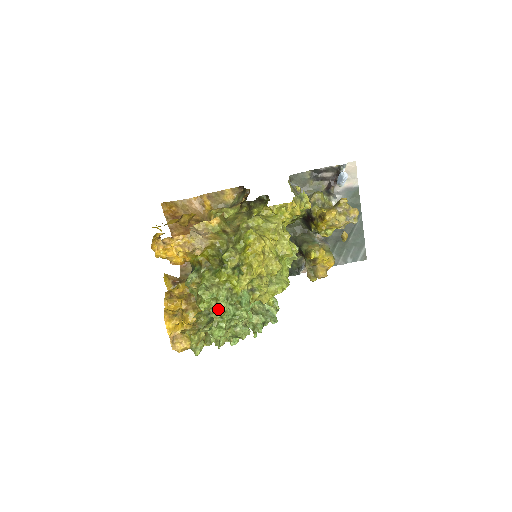
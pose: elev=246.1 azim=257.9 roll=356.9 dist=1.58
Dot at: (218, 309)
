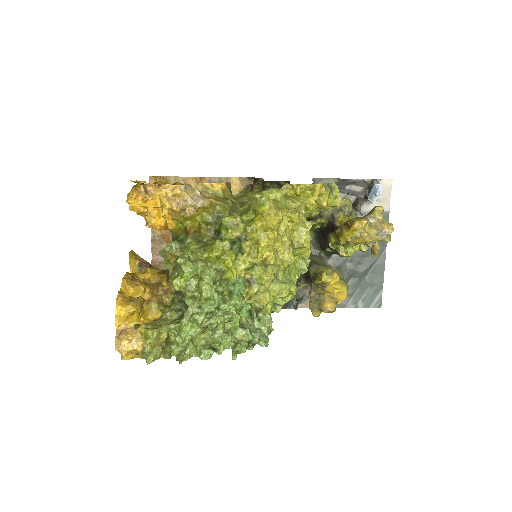
Dot at: (198, 294)
